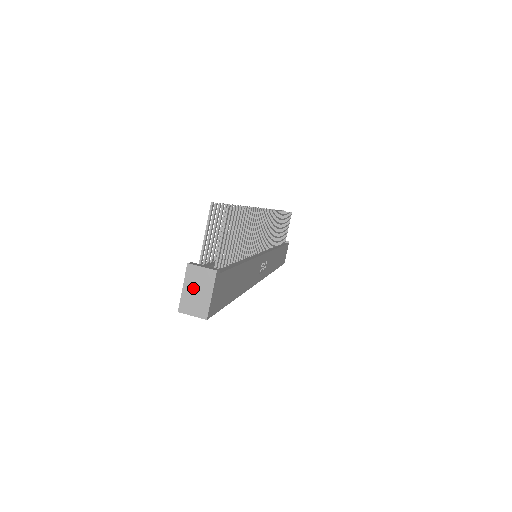
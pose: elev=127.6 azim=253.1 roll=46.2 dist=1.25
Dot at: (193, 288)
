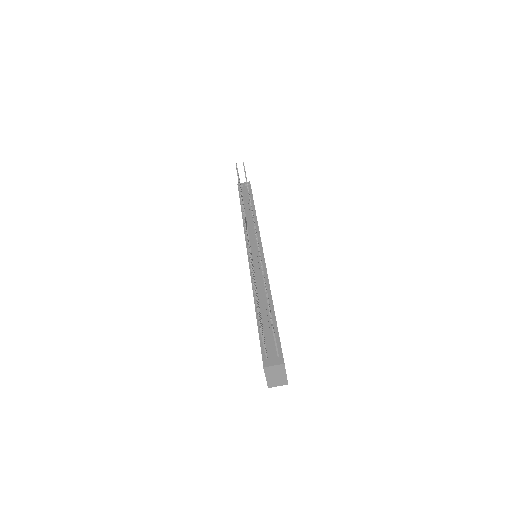
Dot at: (273, 376)
